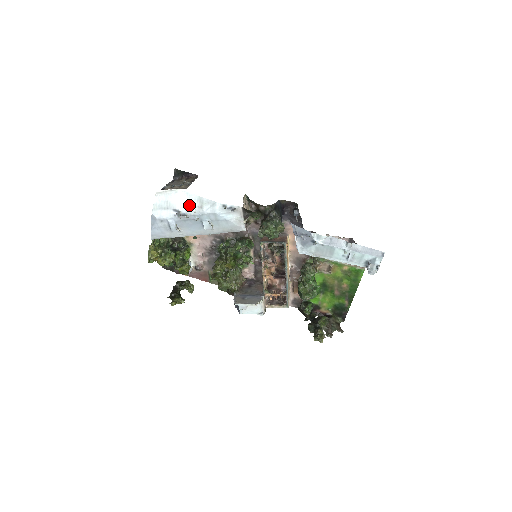
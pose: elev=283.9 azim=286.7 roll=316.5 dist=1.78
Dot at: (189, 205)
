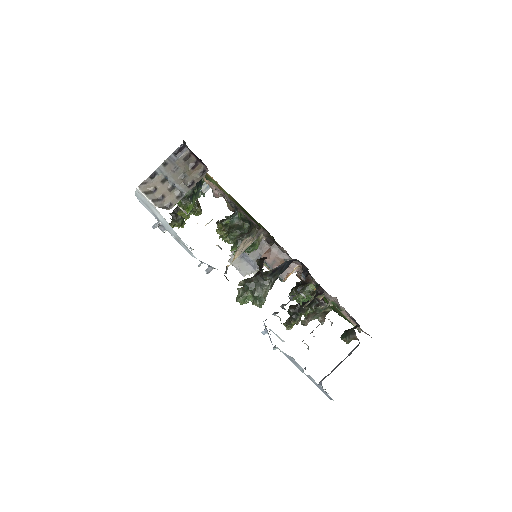
Dot at: (168, 228)
